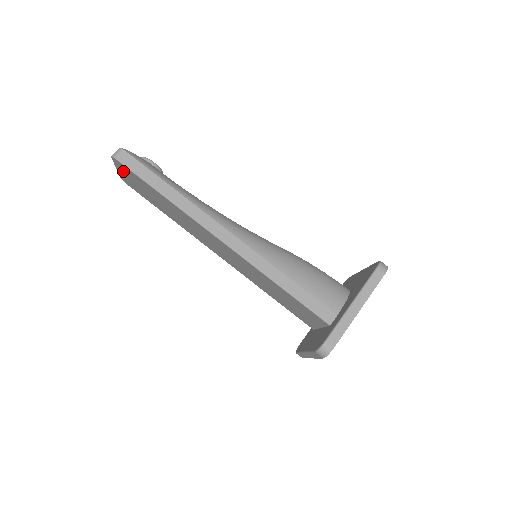
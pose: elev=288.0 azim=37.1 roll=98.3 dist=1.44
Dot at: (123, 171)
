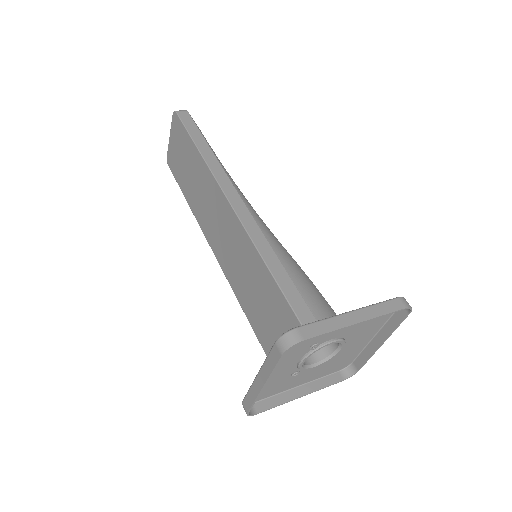
Dot at: (175, 134)
